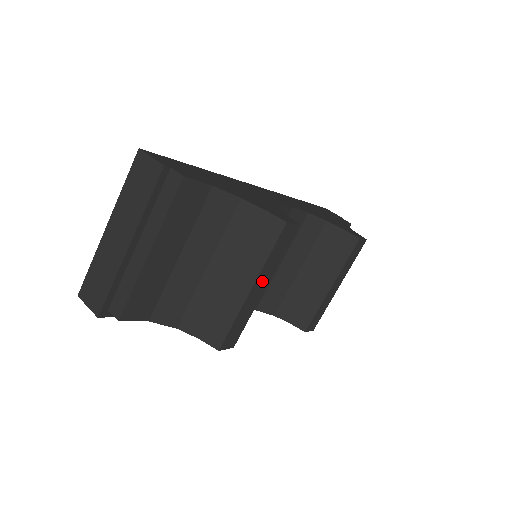
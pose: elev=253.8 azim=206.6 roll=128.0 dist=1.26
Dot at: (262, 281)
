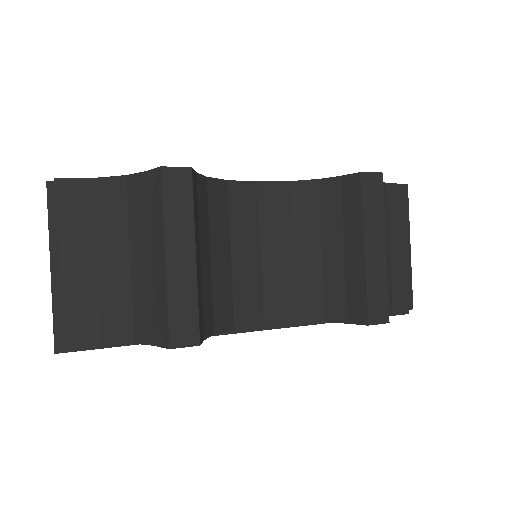
Dot at: (179, 246)
